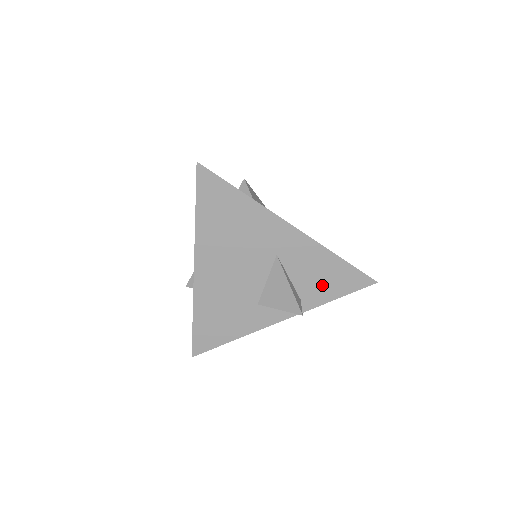
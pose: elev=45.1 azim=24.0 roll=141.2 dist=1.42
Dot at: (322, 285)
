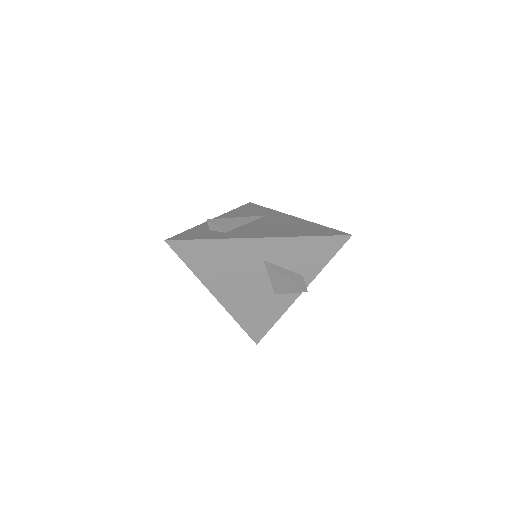
Dot at: (311, 259)
